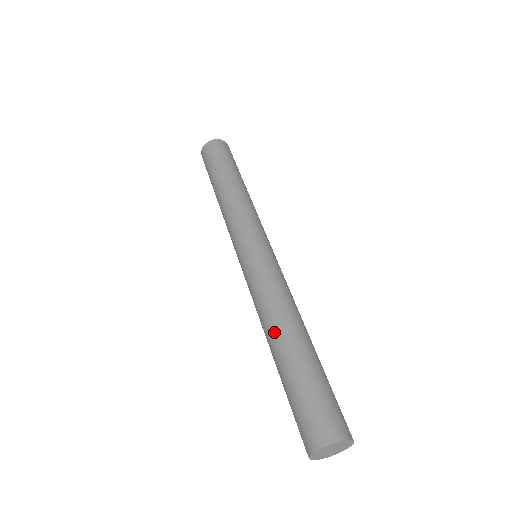
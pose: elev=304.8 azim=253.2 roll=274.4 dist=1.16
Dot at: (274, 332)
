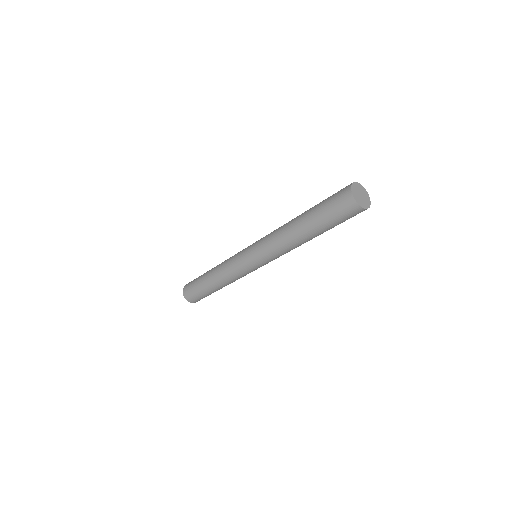
Dot at: (292, 227)
